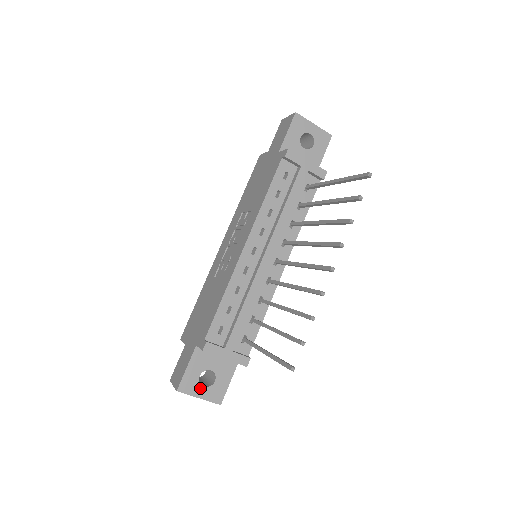
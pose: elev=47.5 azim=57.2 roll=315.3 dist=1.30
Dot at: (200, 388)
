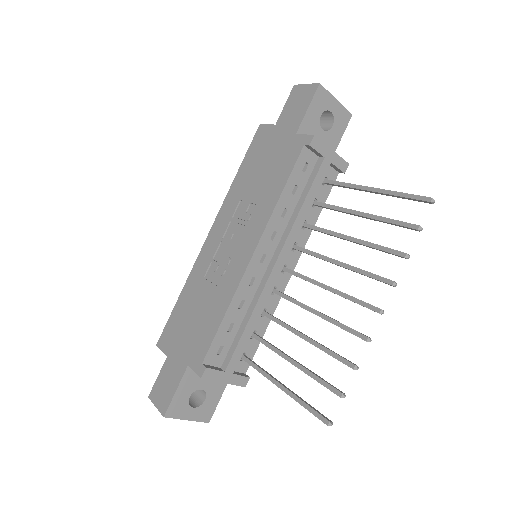
Dot at: (189, 410)
